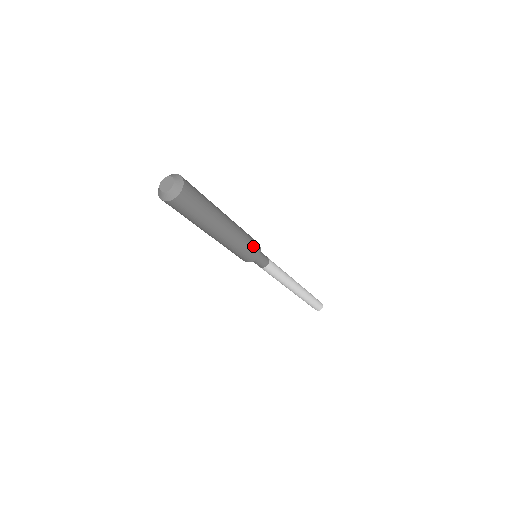
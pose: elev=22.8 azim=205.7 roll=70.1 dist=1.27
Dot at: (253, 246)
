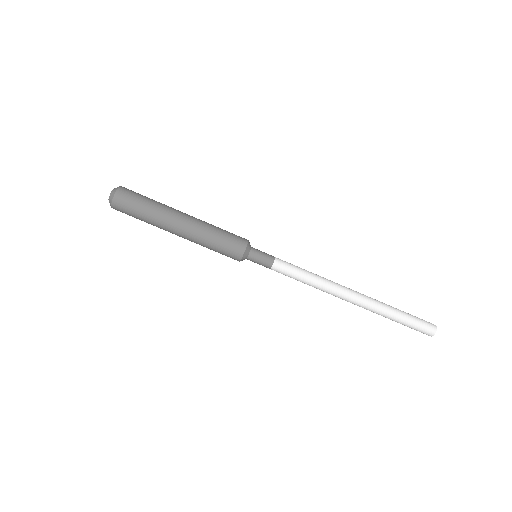
Dot at: (233, 236)
